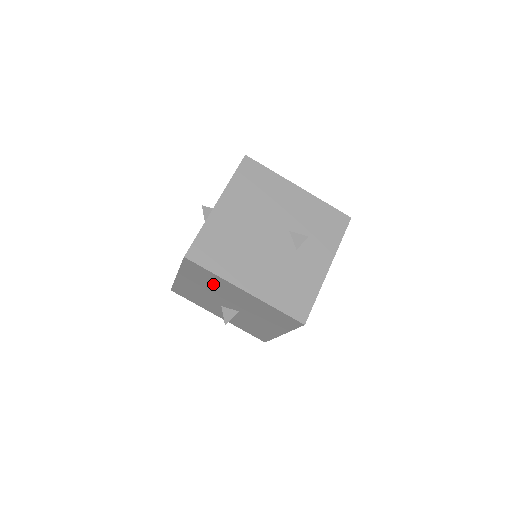
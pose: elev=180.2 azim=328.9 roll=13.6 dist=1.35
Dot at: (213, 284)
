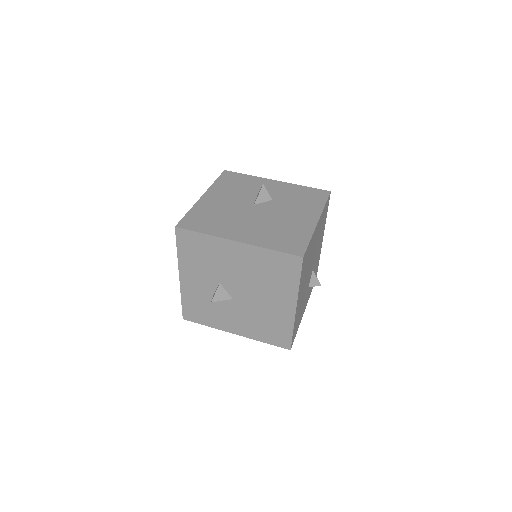
Dot at: (271, 280)
